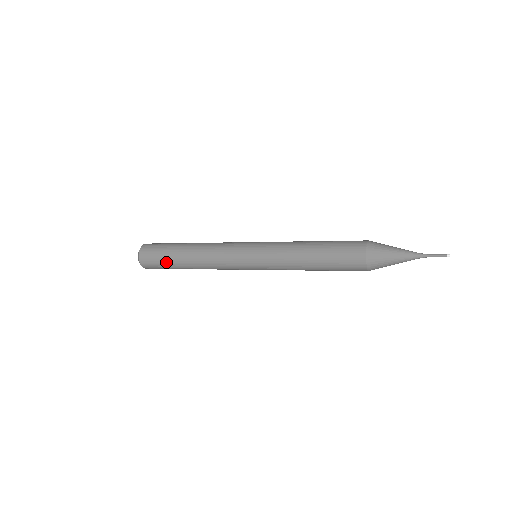
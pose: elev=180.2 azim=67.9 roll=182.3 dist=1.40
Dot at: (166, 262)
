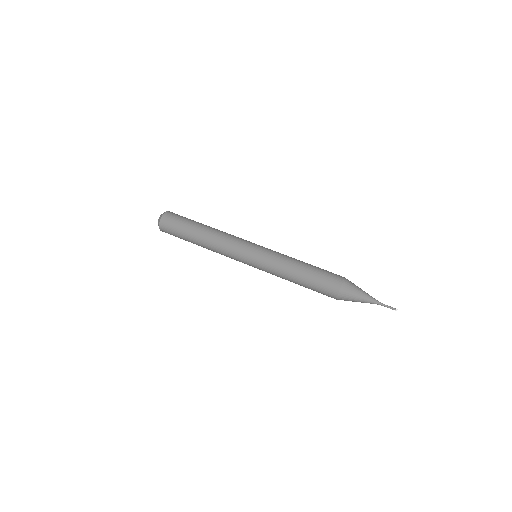
Dot at: occluded
